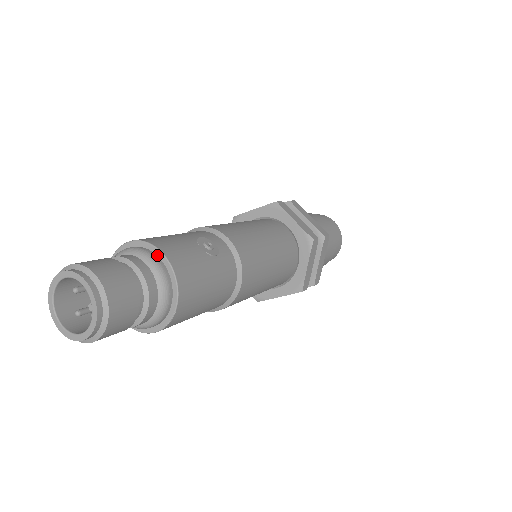
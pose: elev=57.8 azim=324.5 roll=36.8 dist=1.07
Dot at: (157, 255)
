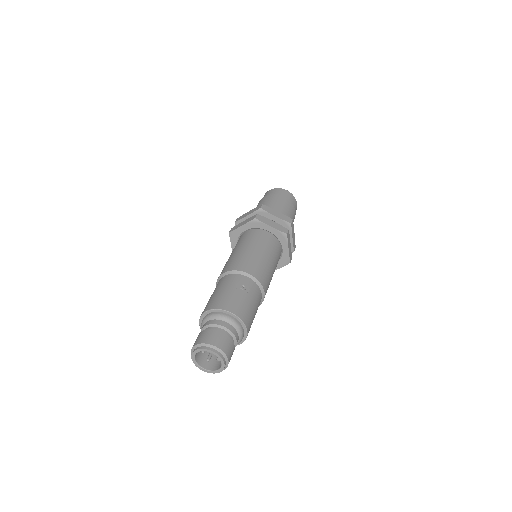
Dot at: (227, 314)
